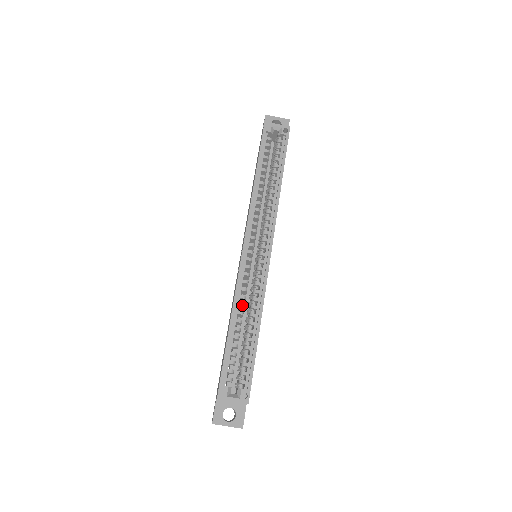
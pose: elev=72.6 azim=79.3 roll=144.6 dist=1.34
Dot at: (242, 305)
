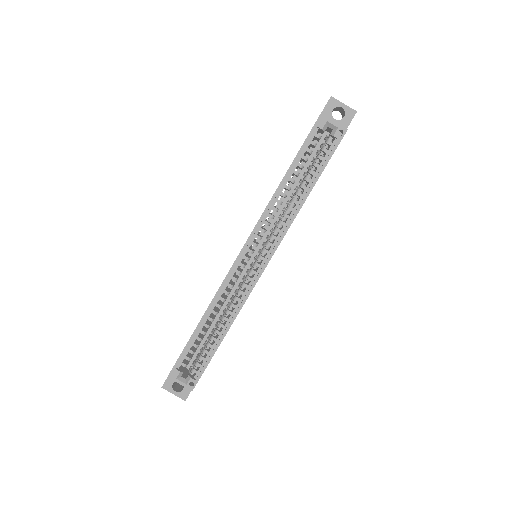
Dot at: (219, 306)
